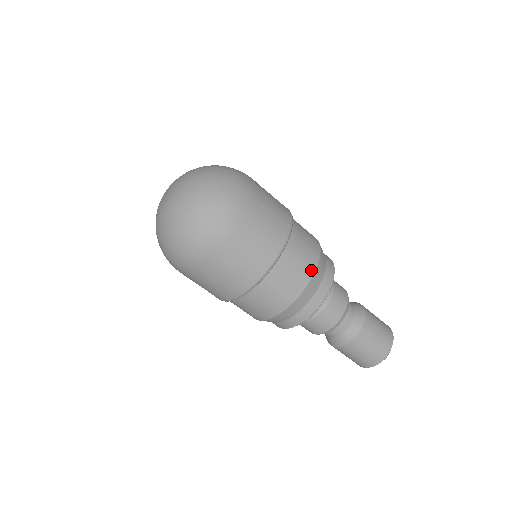
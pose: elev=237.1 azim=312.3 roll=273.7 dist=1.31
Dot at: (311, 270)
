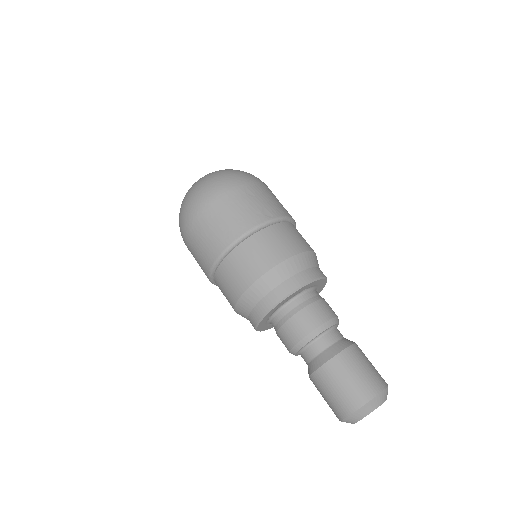
Dot at: (279, 259)
